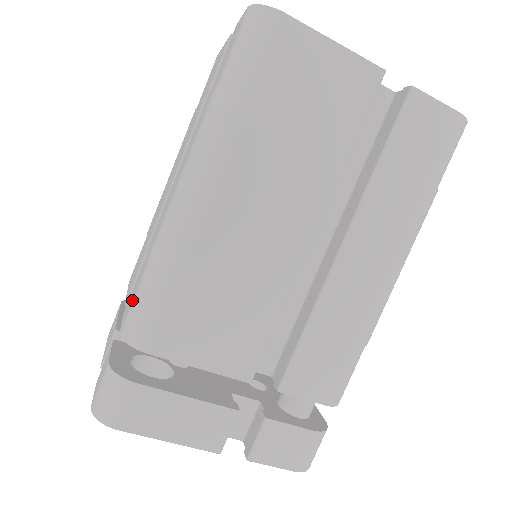
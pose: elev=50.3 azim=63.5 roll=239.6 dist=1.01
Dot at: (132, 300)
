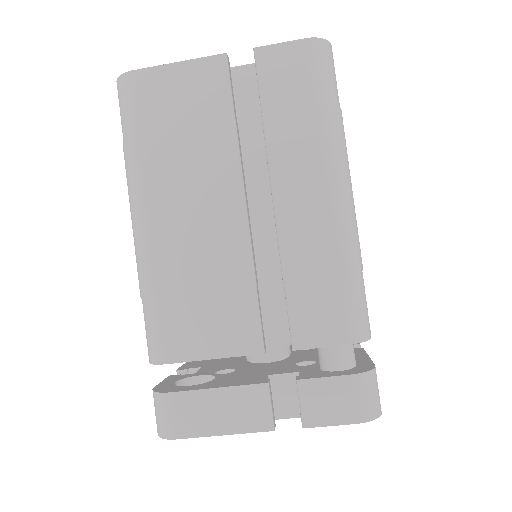
Dot at: occluded
